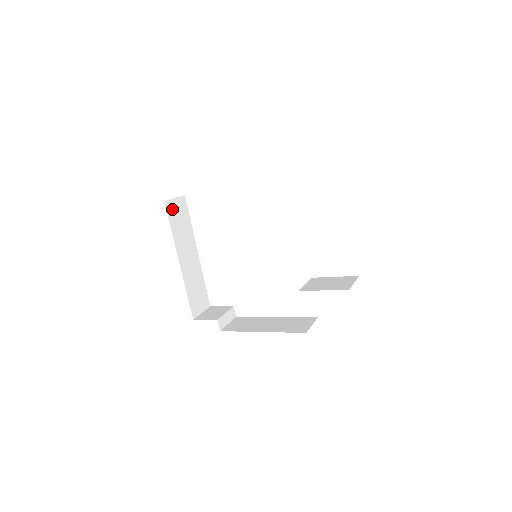
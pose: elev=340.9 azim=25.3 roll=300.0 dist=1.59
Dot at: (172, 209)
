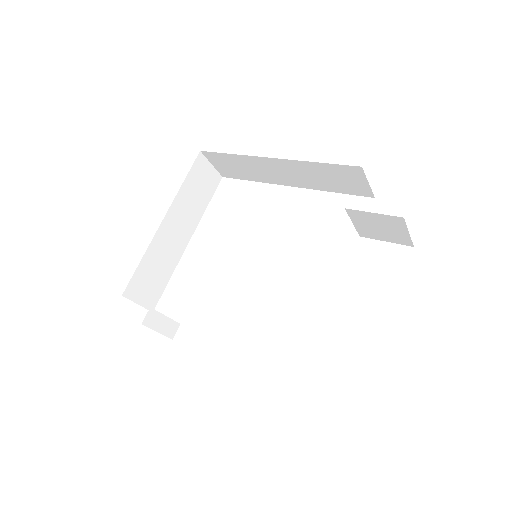
Dot at: (201, 168)
